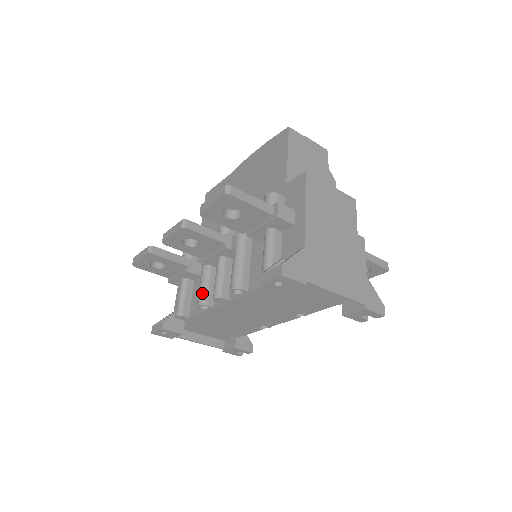
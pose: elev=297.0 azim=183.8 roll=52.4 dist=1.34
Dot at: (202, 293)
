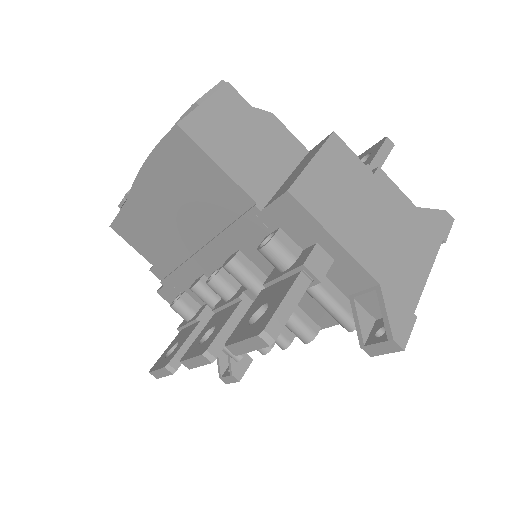
Dot at: occluded
